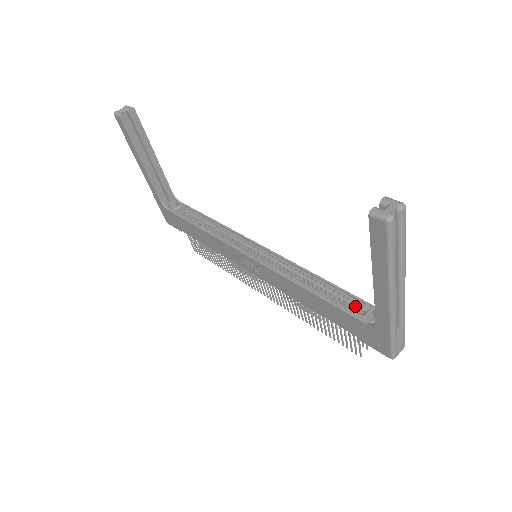
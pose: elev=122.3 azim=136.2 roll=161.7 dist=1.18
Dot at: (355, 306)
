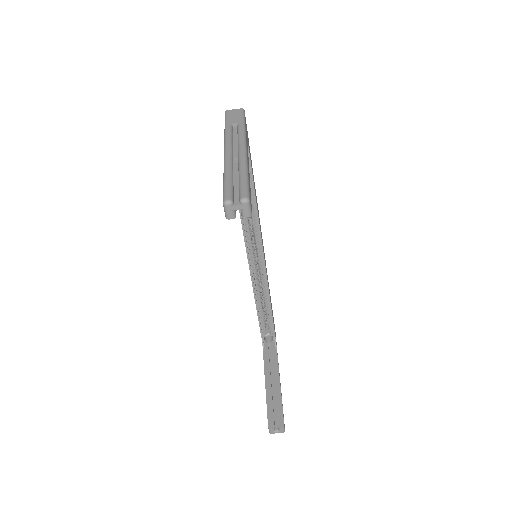
Dot at: (269, 327)
